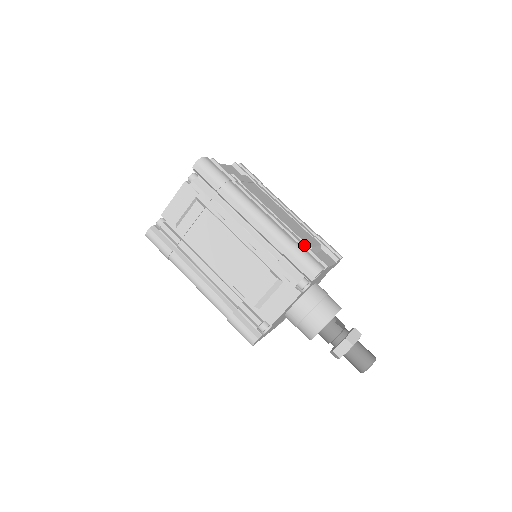
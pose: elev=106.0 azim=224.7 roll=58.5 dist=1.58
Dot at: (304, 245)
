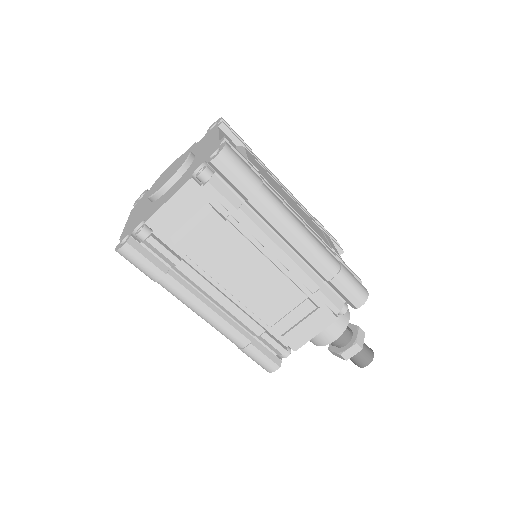
Dot at: (340, 259)
